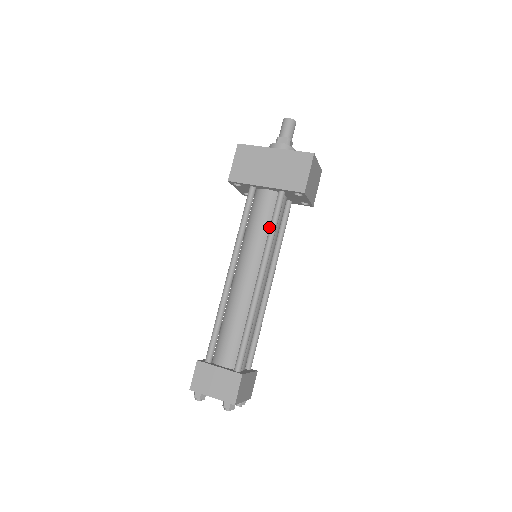
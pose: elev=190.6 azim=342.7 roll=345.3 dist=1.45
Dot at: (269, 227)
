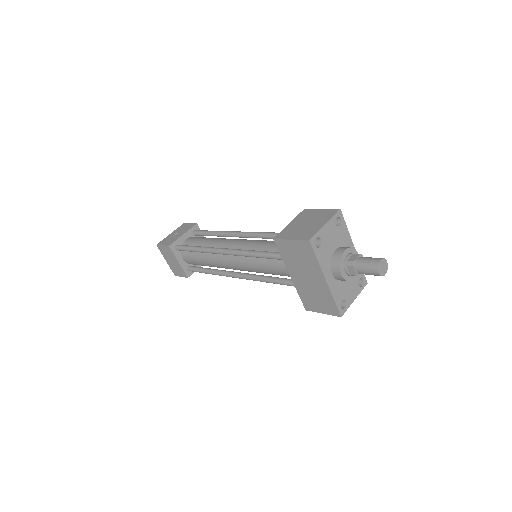
Dot at: (273, 274)
